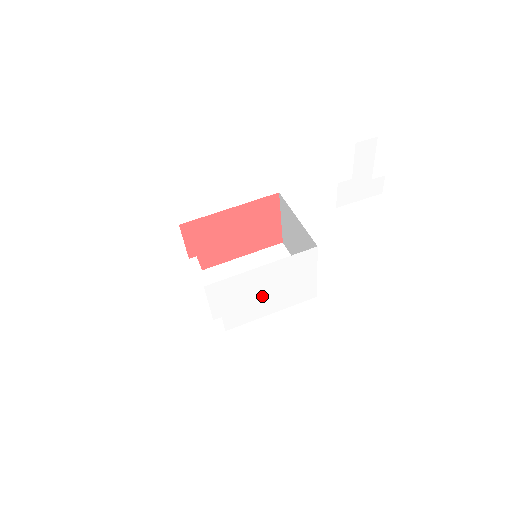
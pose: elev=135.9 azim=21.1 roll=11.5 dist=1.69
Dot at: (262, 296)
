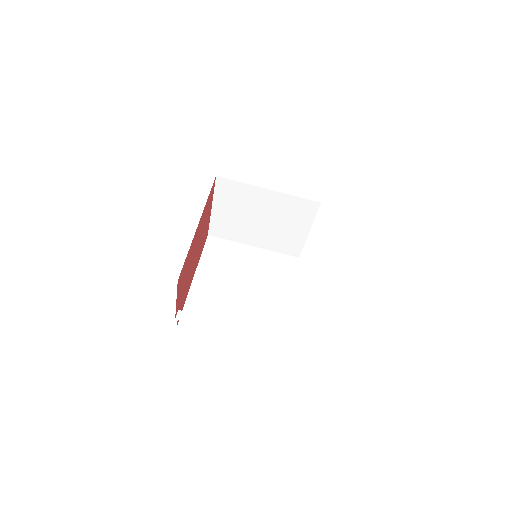
Dot at: occluded
